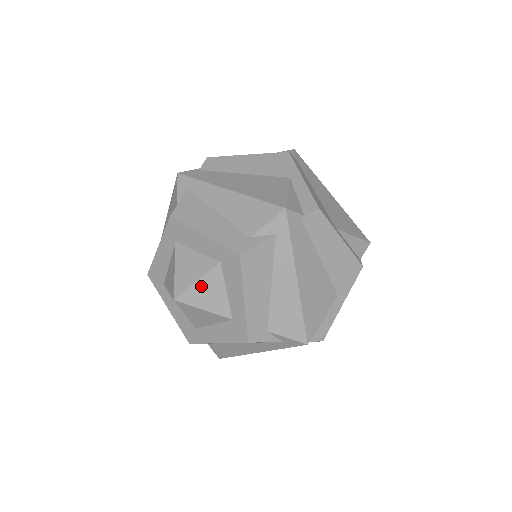
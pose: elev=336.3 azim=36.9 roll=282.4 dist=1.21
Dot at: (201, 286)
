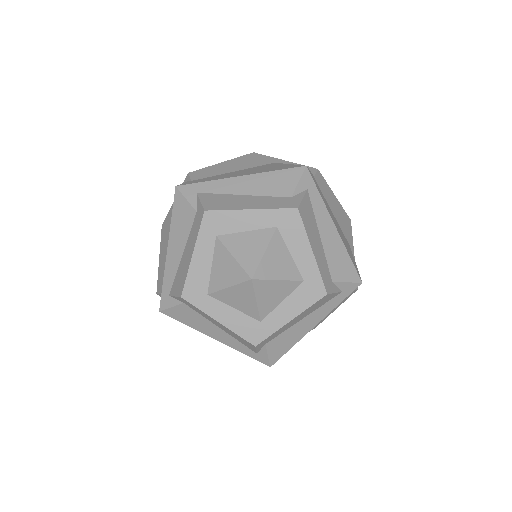
Dot at: (269, 256)
